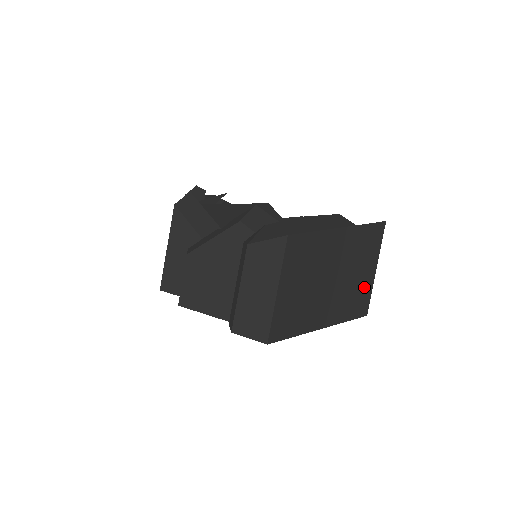
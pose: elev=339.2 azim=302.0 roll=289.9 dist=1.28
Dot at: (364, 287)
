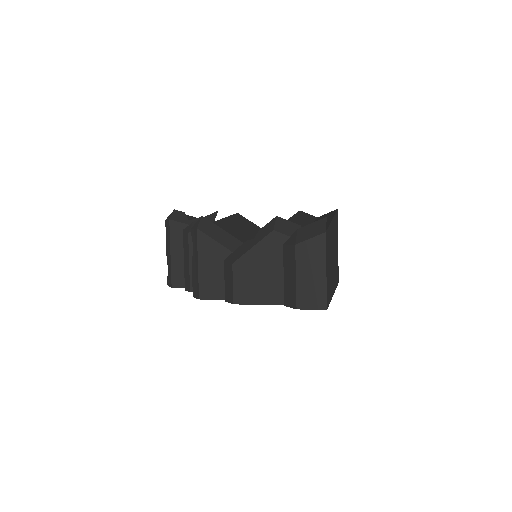
Dot at: (337, 261)
